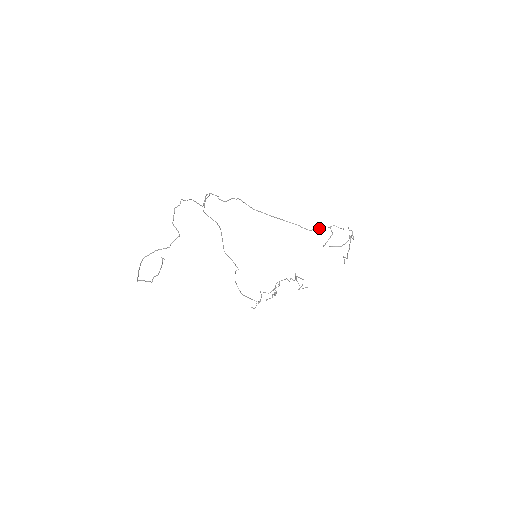
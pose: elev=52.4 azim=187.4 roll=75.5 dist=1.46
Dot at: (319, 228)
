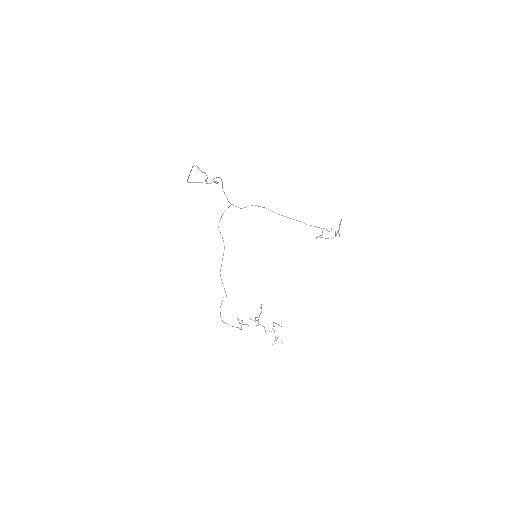
Dot at: (314, 226)
